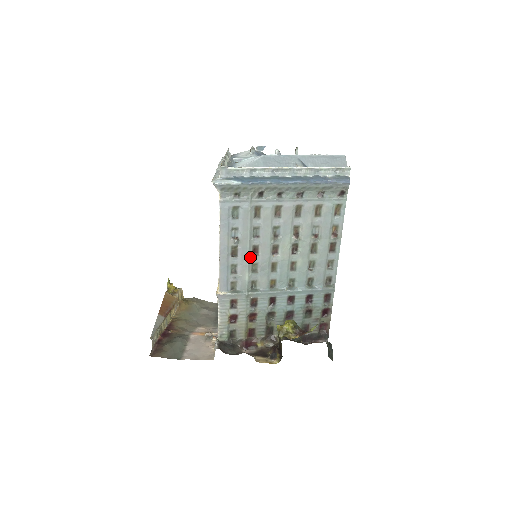
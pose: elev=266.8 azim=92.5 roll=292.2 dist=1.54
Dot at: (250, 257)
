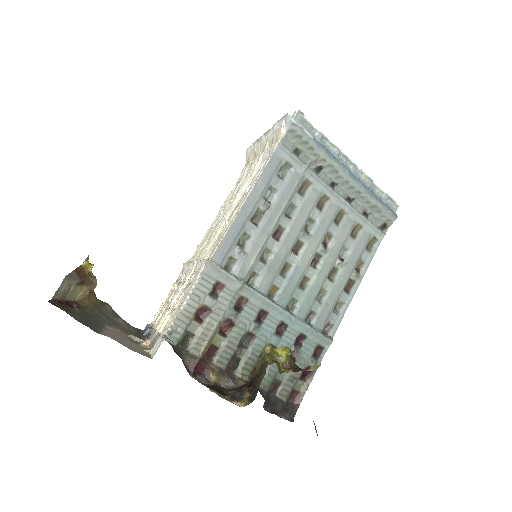
Dot at: (269, 237)
